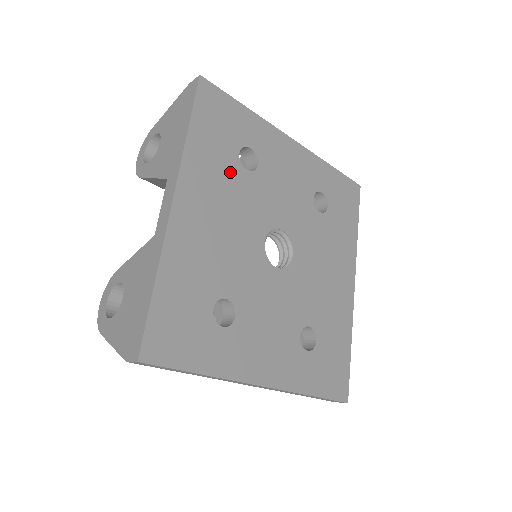
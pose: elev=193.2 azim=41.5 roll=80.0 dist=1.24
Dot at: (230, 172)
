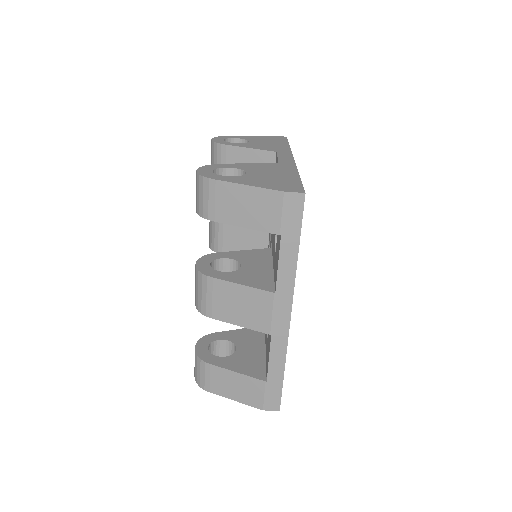
Dot at: occluded
